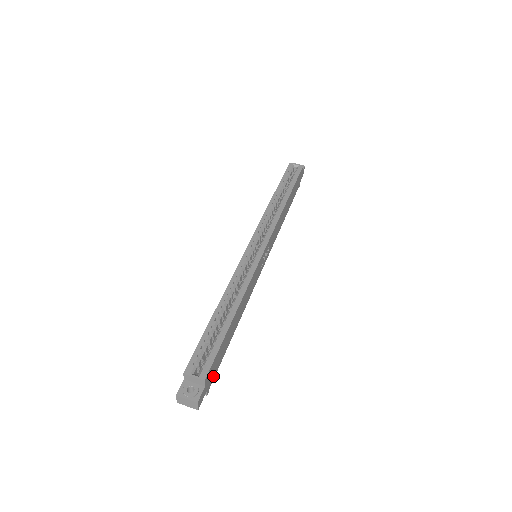
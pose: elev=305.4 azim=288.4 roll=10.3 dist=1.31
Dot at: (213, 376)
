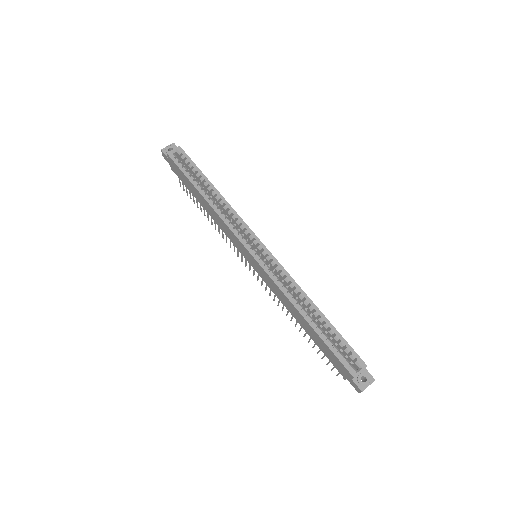
Dot at: occluded
